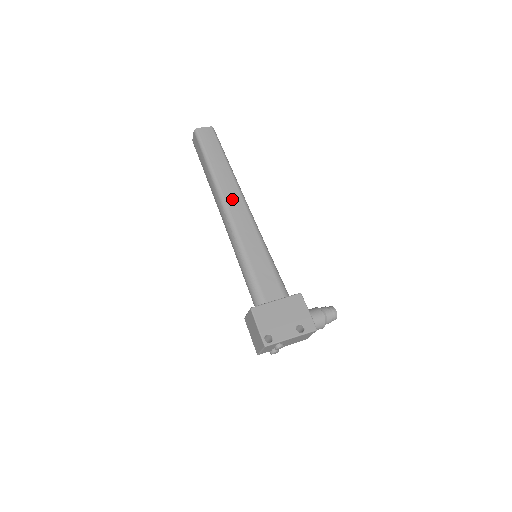
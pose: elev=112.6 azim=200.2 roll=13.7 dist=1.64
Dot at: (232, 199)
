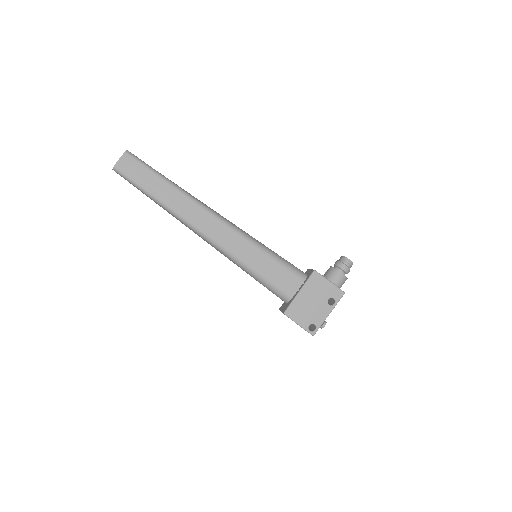
Dot at: (201, 222)
